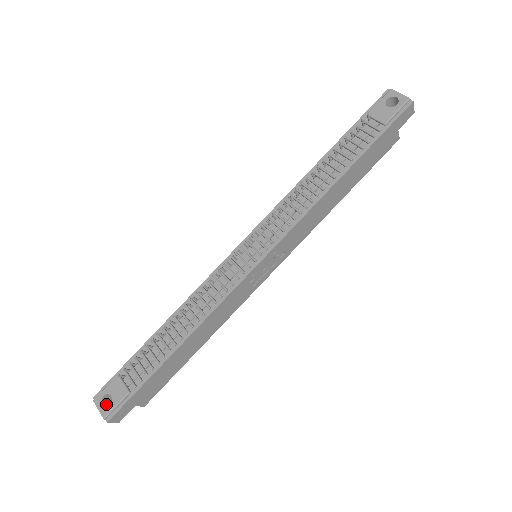
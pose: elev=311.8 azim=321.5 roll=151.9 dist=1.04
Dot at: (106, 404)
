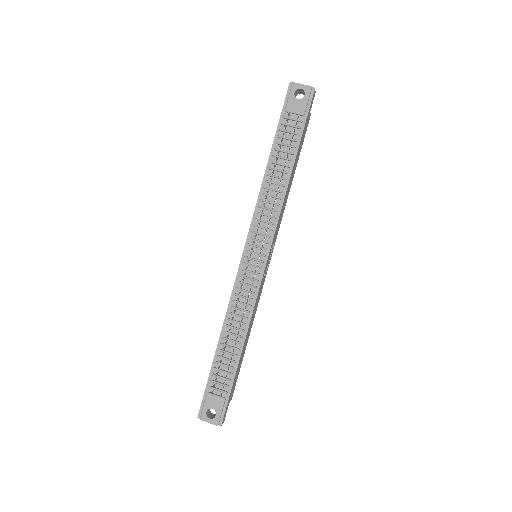
Dot at: (210, 416)
